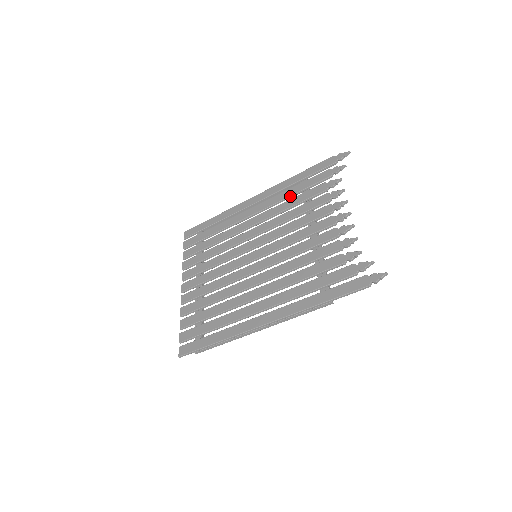
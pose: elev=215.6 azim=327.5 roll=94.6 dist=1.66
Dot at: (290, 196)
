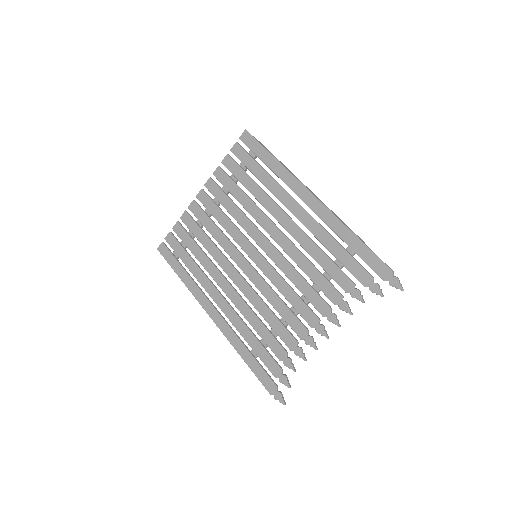
Dot at: (327, 248)
